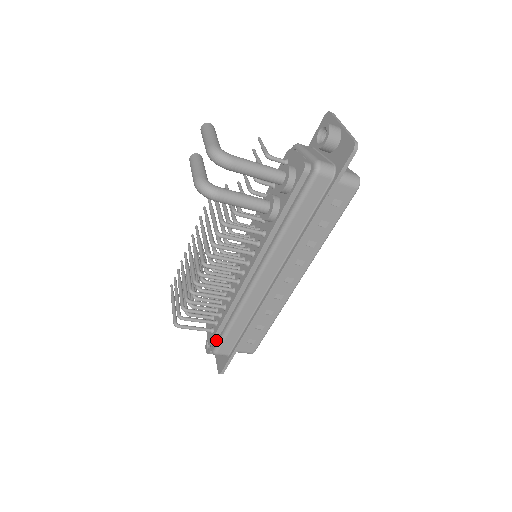
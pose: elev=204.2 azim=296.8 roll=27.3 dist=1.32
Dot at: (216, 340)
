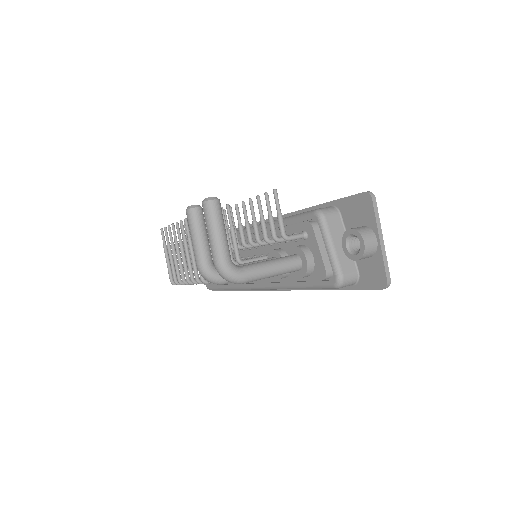
Dot at: occluded
